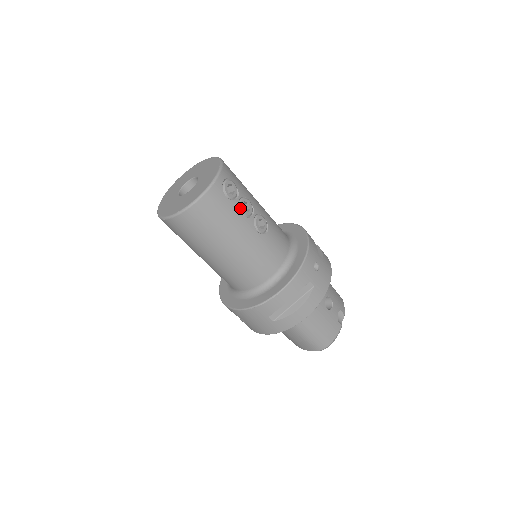
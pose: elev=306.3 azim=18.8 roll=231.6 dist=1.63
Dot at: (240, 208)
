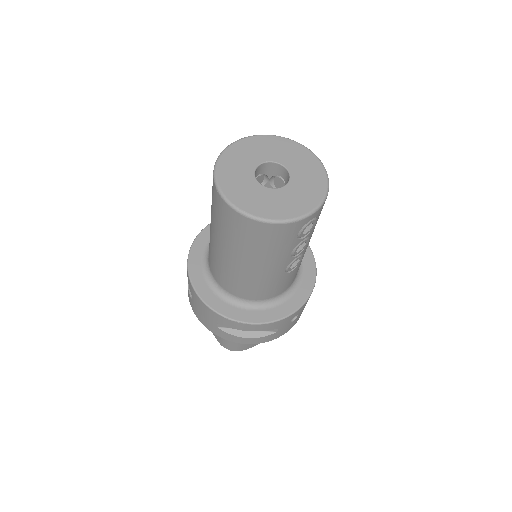
Dot at: (296, 247)
